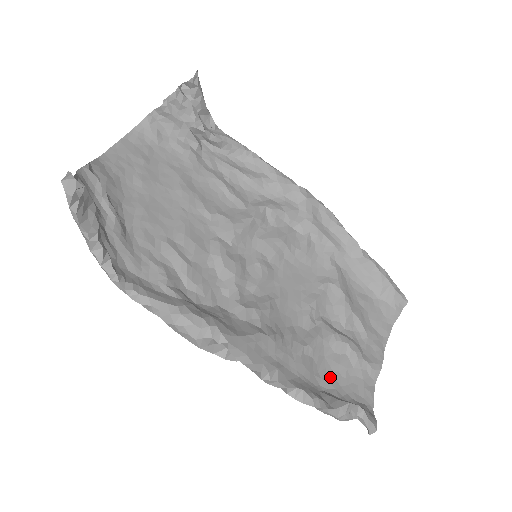
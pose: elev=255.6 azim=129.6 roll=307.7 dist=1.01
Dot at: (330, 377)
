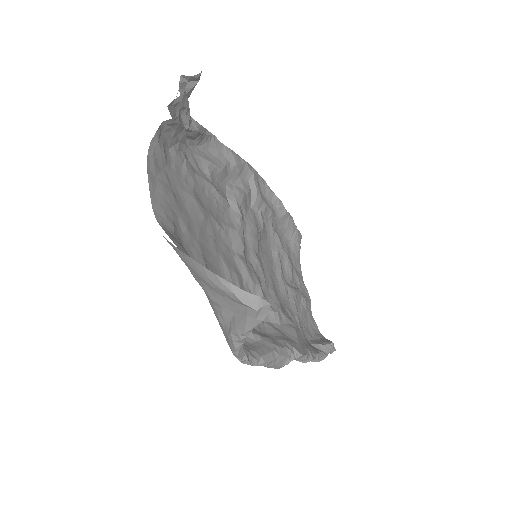
Dot at: (304, 327)
